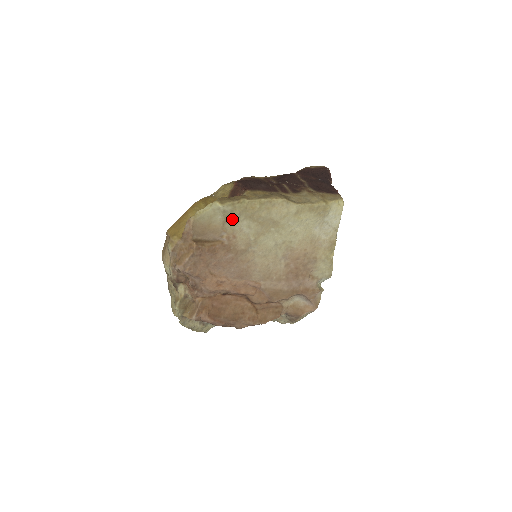
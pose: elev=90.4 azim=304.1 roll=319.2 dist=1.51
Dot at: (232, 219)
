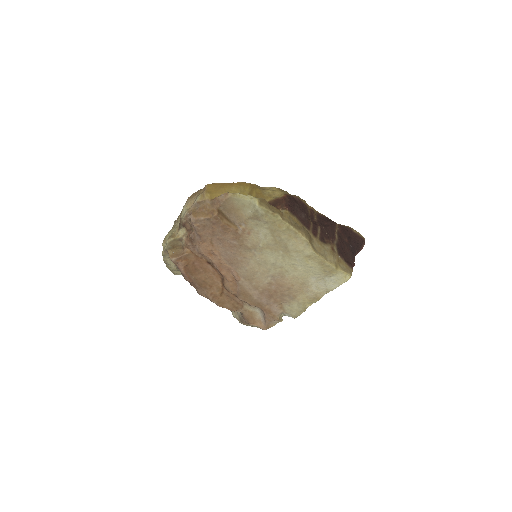
Dot at: (258, 220)
